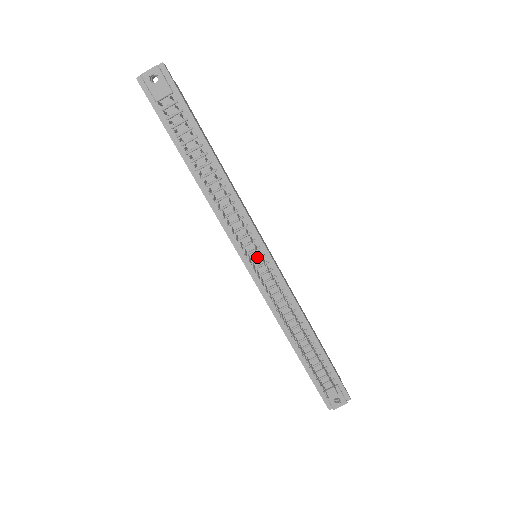
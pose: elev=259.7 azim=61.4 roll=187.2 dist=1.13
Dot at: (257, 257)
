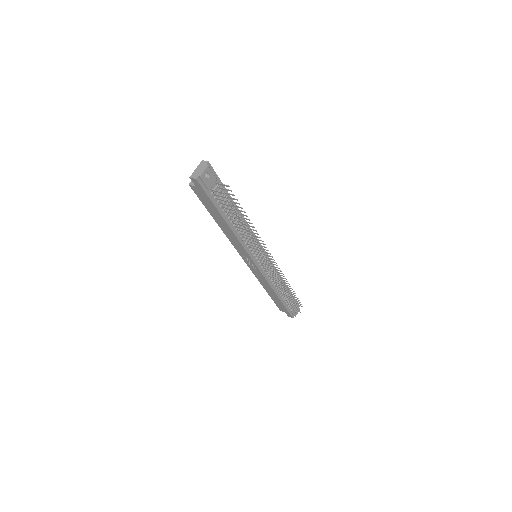
Dot at: (261, 257)
